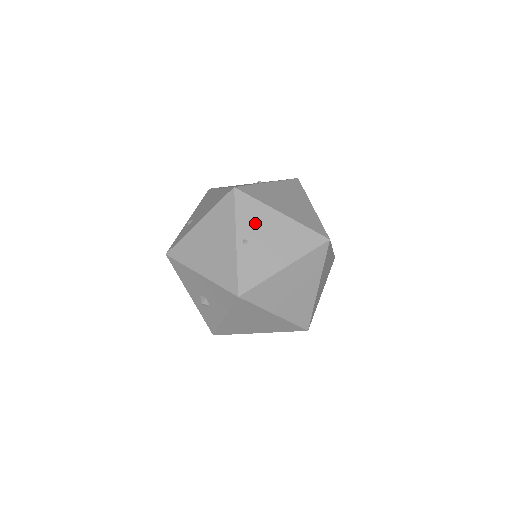
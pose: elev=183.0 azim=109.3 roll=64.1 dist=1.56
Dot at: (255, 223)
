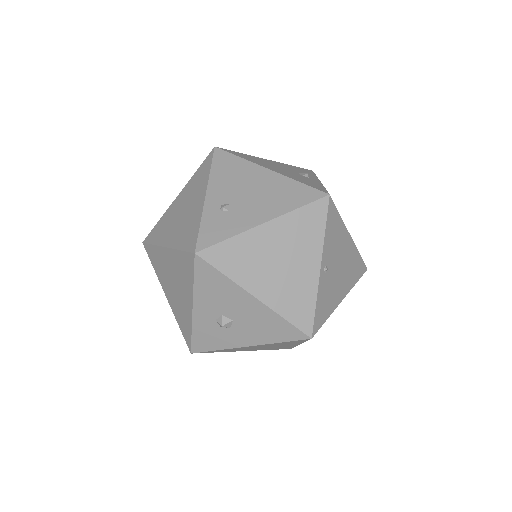
Dot at: (335, 245)
